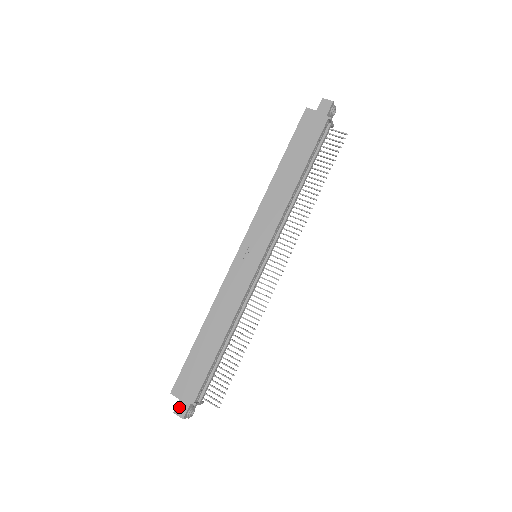
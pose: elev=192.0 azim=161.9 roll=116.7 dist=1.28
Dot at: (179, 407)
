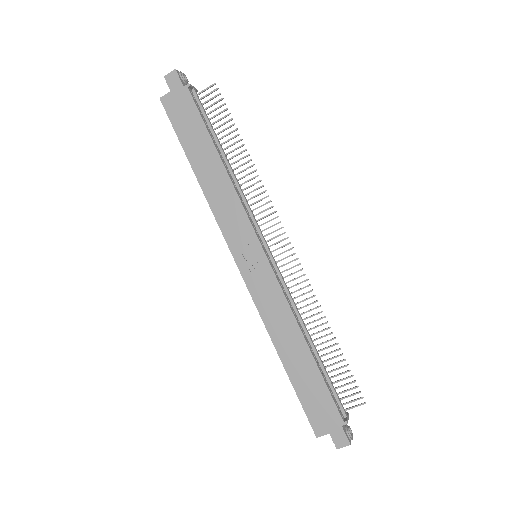
Dot at: (336, 440)
